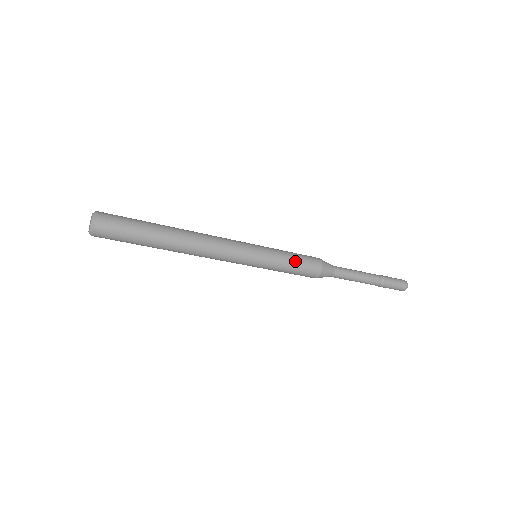
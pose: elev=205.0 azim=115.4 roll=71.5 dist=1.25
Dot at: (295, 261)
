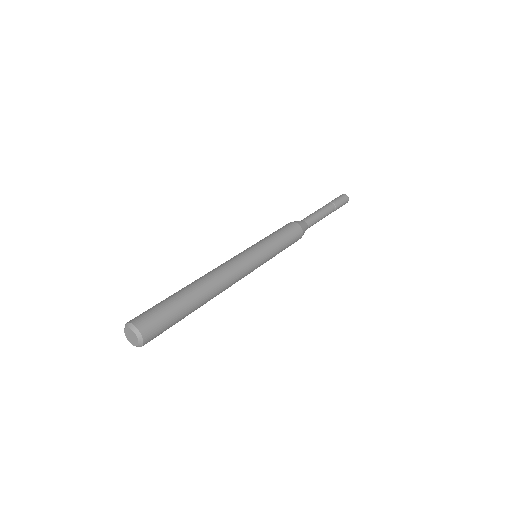
Dot at: occluded
